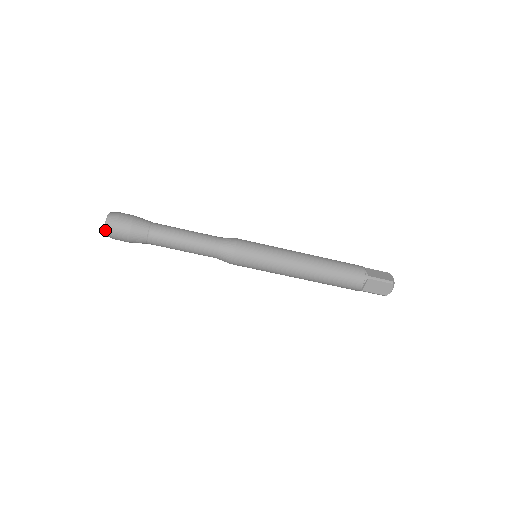
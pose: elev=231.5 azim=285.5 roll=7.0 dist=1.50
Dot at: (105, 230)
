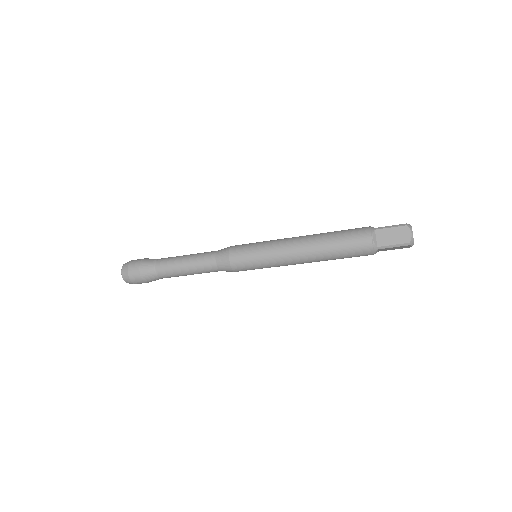
Dot at: occluded
